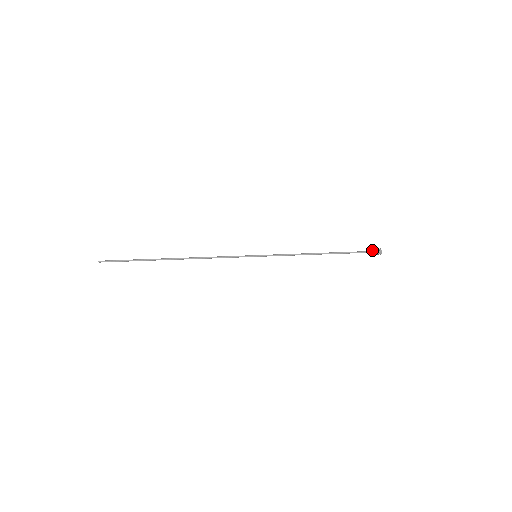
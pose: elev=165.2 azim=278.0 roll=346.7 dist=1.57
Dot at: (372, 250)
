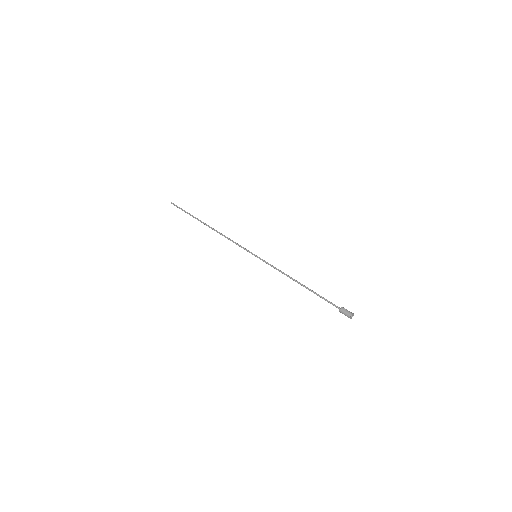
Dot at: (342, 313)
